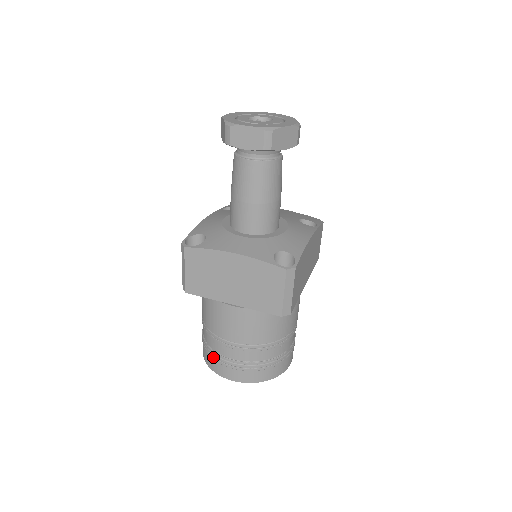
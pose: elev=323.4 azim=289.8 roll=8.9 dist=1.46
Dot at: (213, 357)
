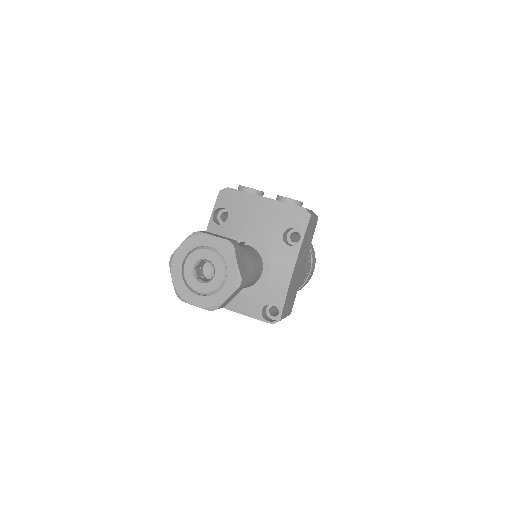
Dot at: occluded
